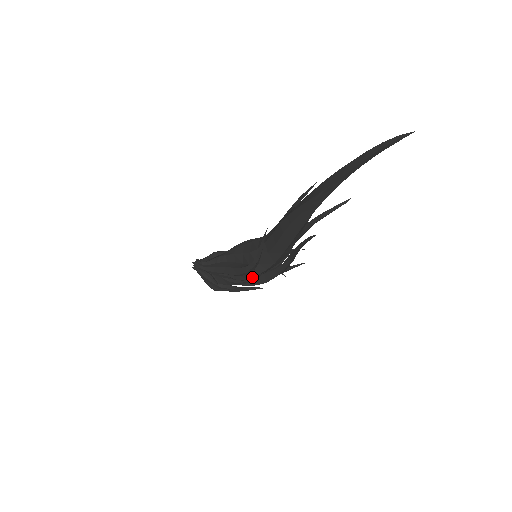
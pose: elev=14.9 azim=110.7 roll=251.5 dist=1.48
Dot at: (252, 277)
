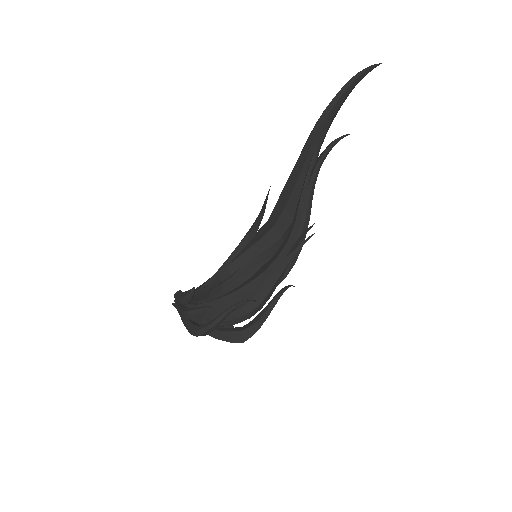
Dot at: (243, 253)
